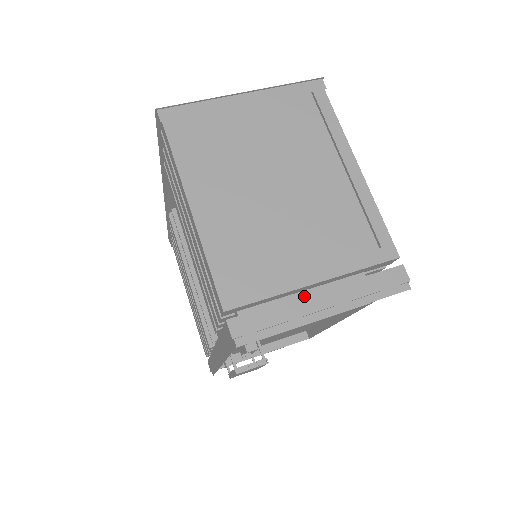
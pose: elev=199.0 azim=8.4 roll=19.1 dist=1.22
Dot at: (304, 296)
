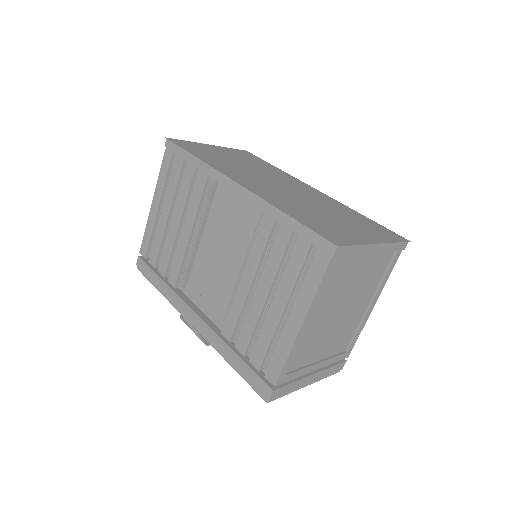
Dot at: (307, 377)
